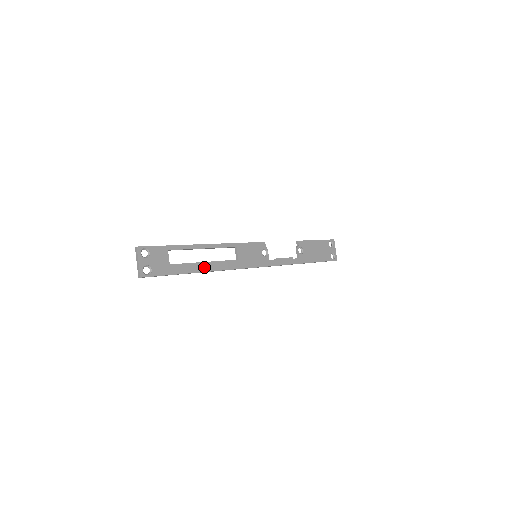
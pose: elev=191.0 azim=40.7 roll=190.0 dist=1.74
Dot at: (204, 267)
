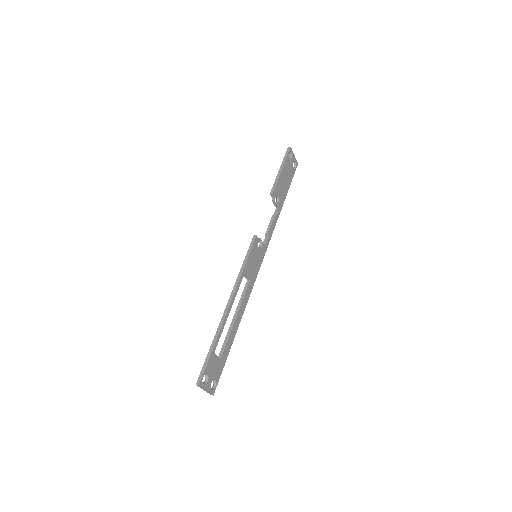
Dot at: (237, 323)
